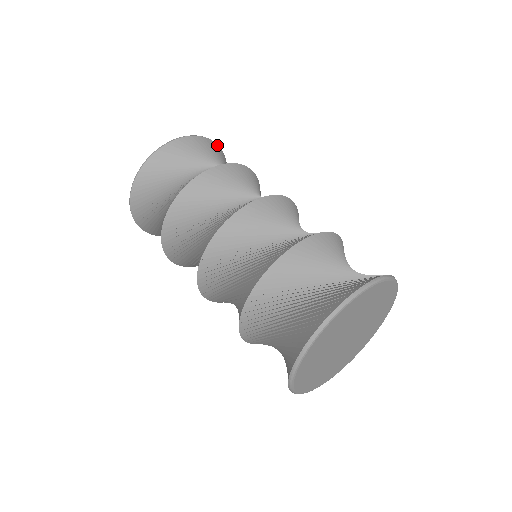
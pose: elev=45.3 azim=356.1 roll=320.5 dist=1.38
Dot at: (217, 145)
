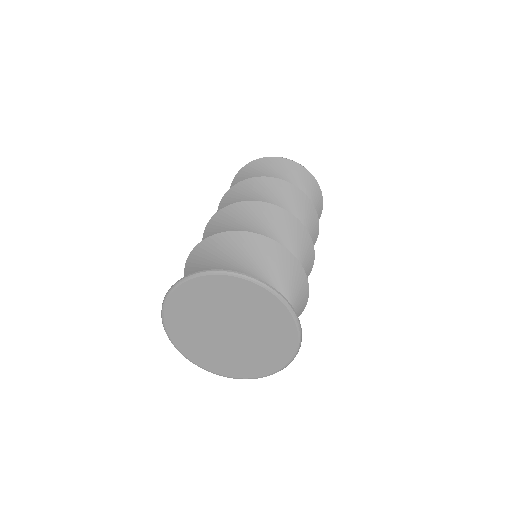
Dot at: (284, 159)
